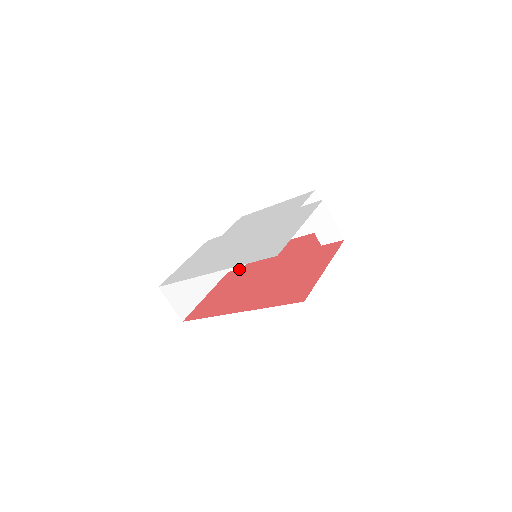
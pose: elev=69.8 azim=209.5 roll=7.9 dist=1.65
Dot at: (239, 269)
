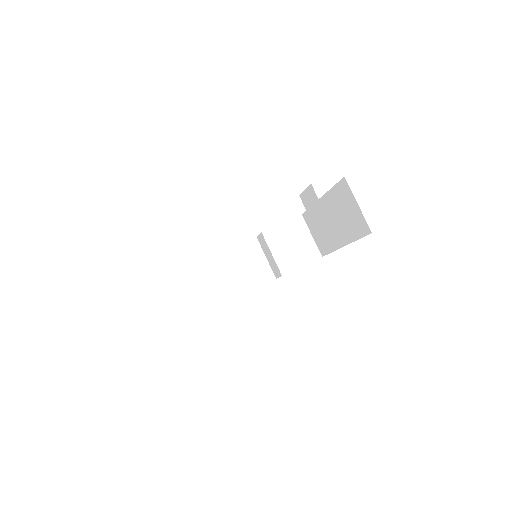
Dot at: (280, 276)
